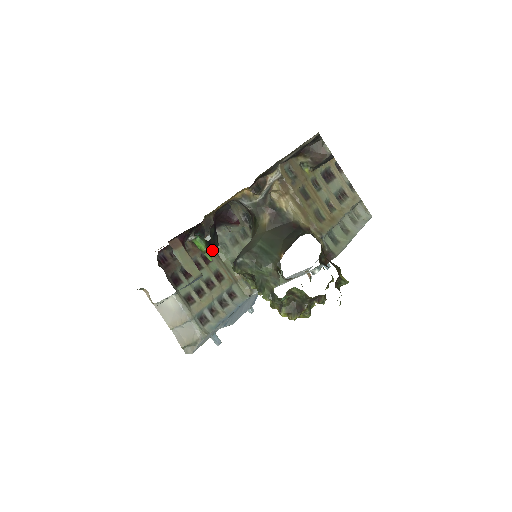
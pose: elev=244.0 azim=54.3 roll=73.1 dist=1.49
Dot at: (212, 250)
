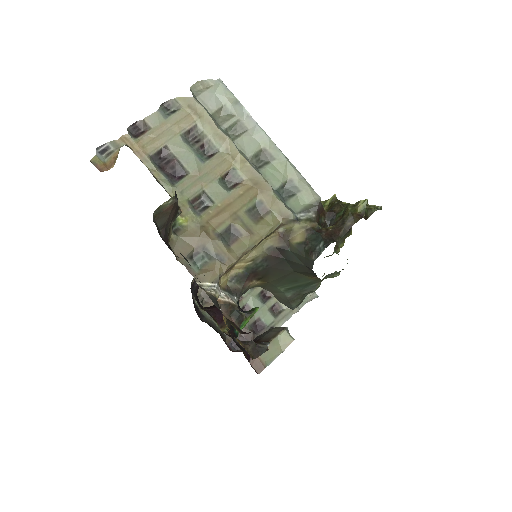
Dot at: occluded
